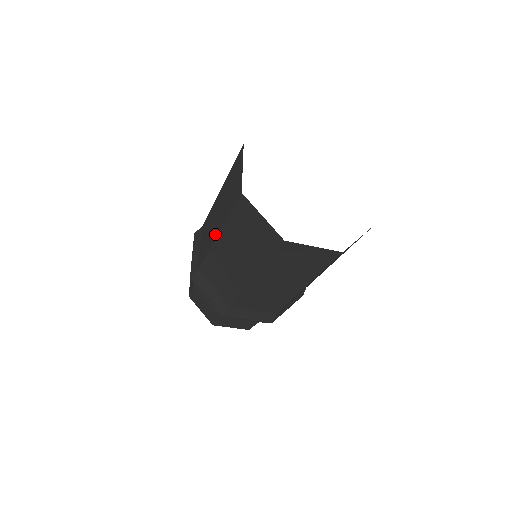
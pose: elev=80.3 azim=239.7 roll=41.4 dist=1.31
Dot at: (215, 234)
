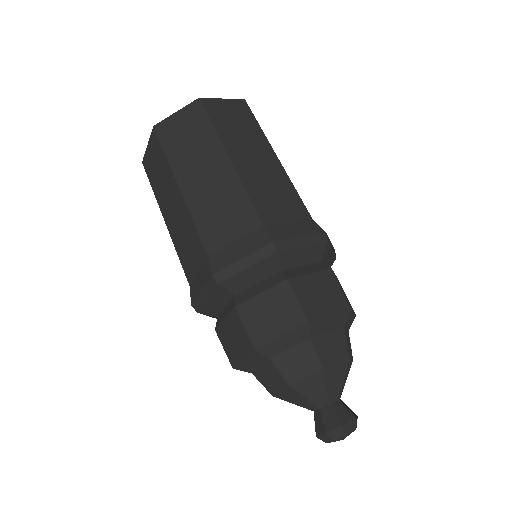
Dot at: (178, 195)
